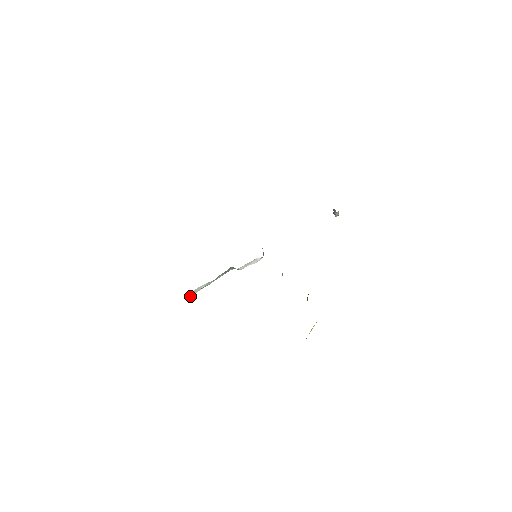
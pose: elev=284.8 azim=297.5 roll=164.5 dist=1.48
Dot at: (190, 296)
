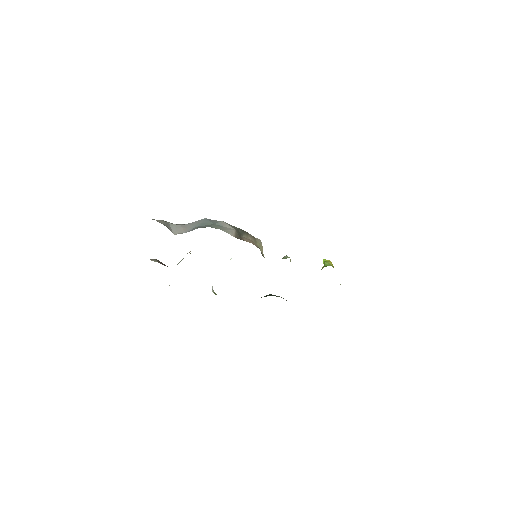
Dot at: occluded
